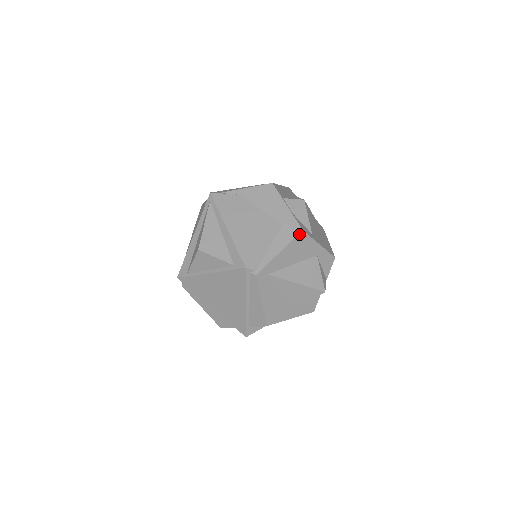
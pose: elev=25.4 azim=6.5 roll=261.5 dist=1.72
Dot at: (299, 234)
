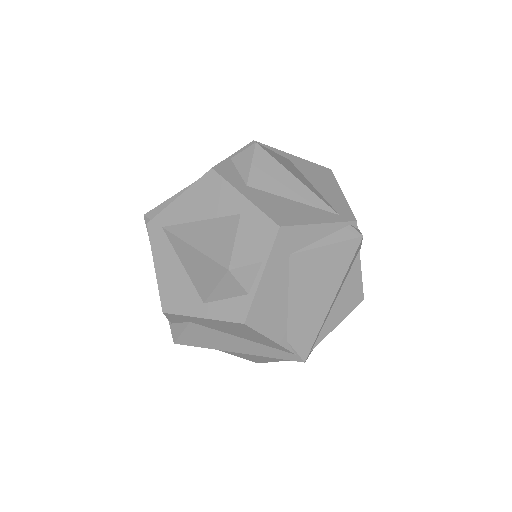
Dot at: (207, 173)
